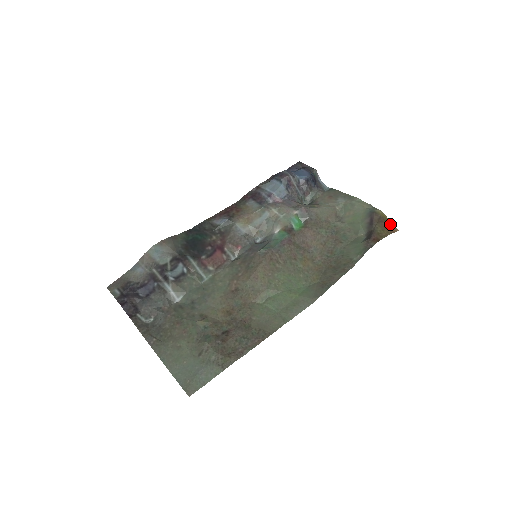
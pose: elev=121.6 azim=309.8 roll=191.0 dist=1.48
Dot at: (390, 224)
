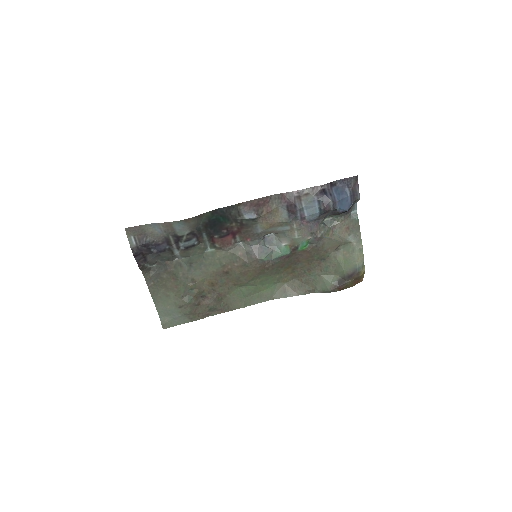
Dot at: (361, 278)
